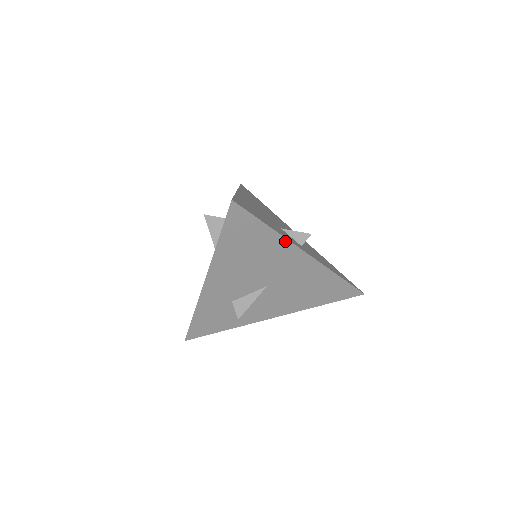
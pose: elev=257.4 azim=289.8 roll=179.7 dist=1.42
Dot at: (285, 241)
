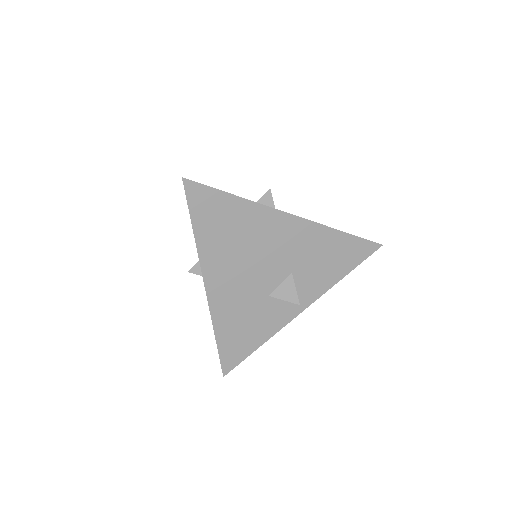
Dot at: (277, 330)
